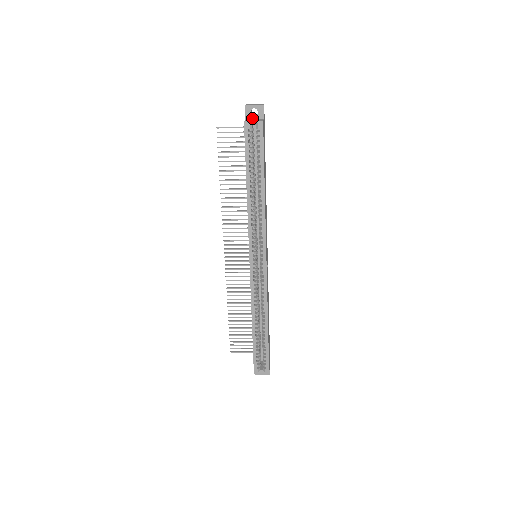
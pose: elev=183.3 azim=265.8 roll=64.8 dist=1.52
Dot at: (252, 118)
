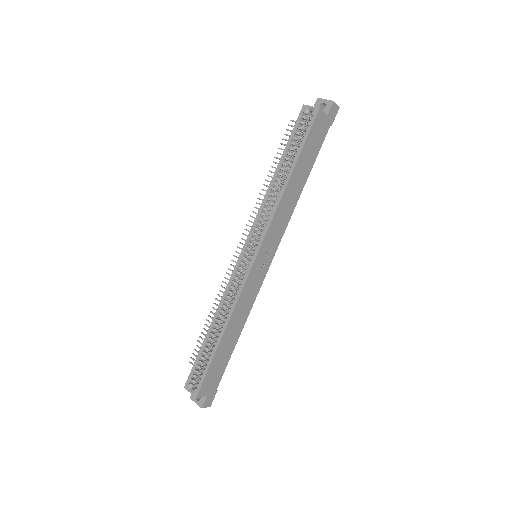
Dot at: occluded
